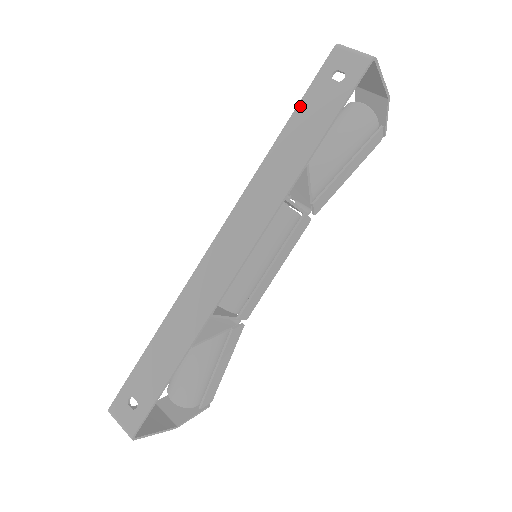
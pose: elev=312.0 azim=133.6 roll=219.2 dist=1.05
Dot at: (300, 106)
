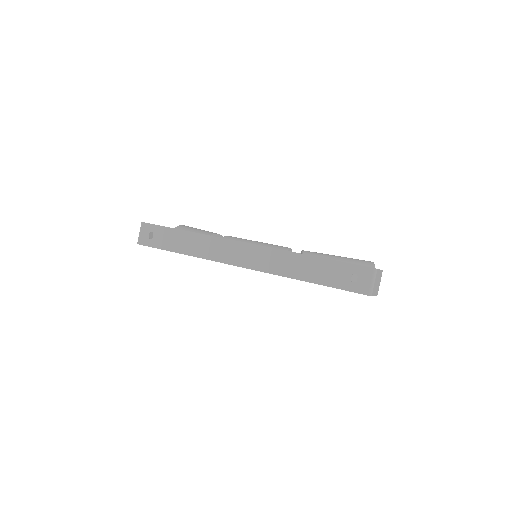
Dot at: (331, 261)
